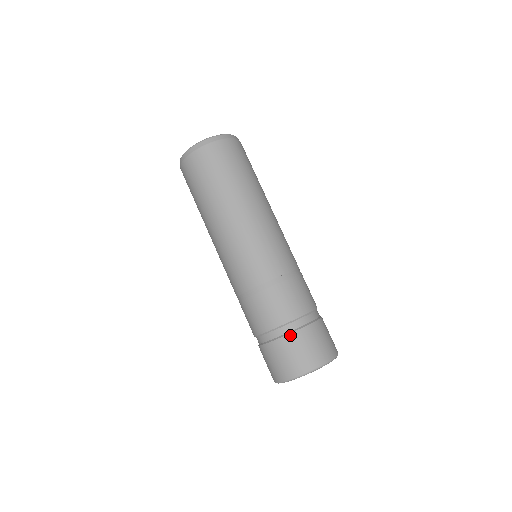
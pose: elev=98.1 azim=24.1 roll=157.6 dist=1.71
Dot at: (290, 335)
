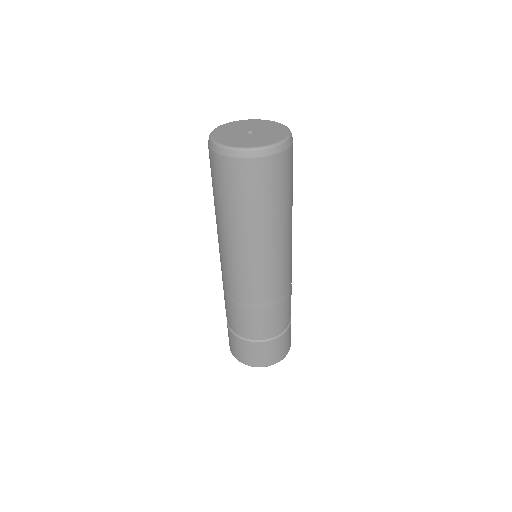
Dot at: (286, 333)
